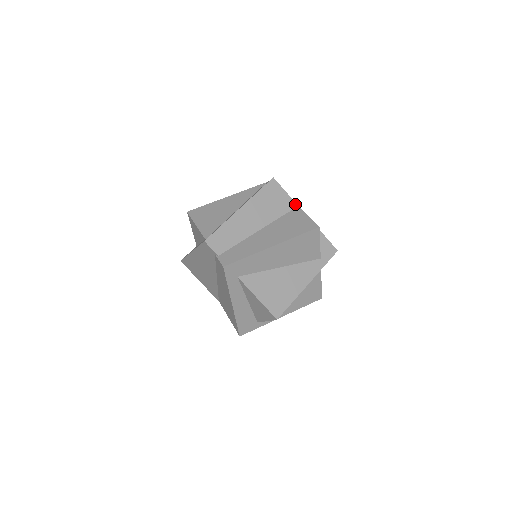
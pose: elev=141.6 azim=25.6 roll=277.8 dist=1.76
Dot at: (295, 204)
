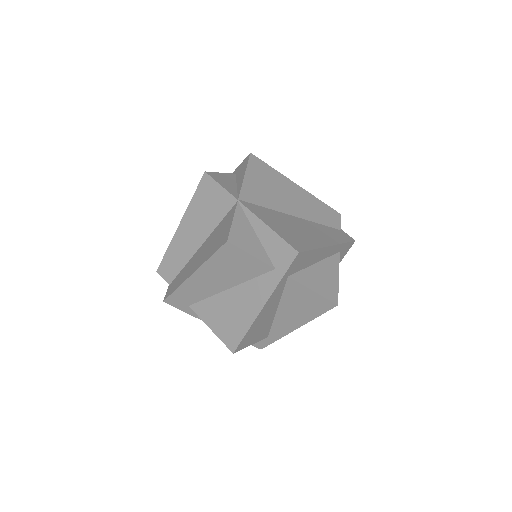
Dot at: (234, 199)
